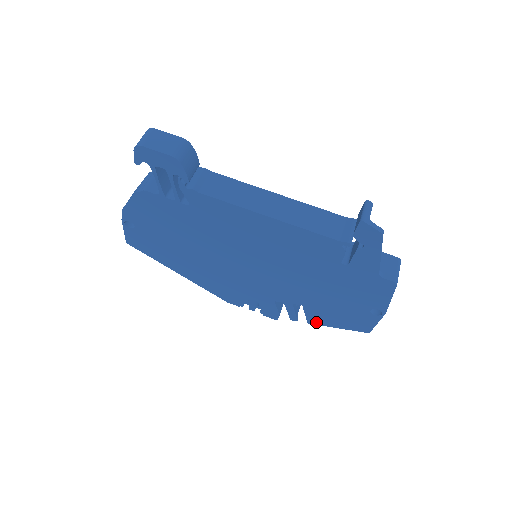
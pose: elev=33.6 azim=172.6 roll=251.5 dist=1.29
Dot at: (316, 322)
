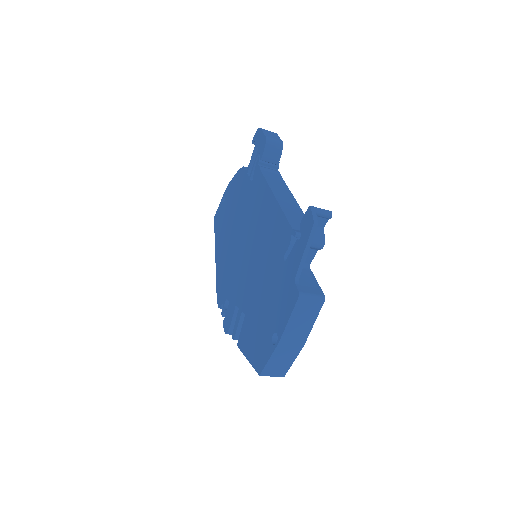
Dot at: (241, 345)
